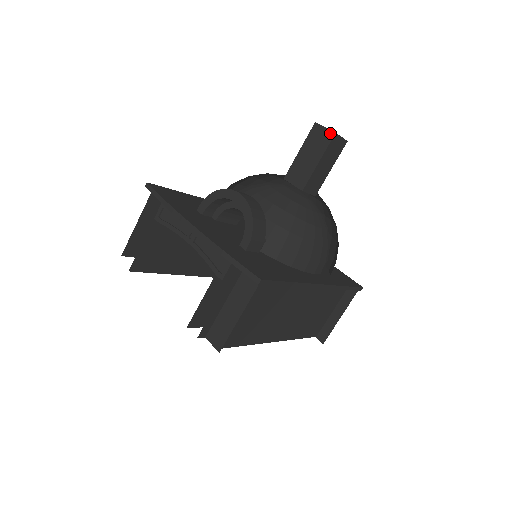
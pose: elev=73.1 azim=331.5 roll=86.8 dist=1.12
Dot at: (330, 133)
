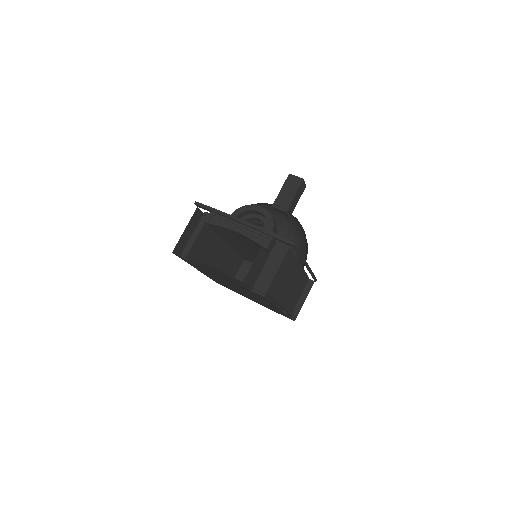
Dot at: (300, 179)
